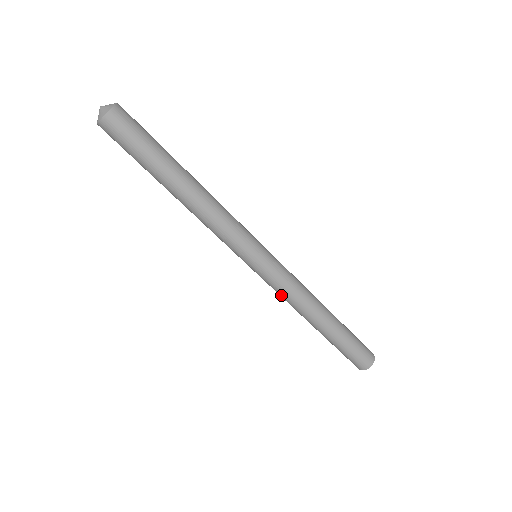
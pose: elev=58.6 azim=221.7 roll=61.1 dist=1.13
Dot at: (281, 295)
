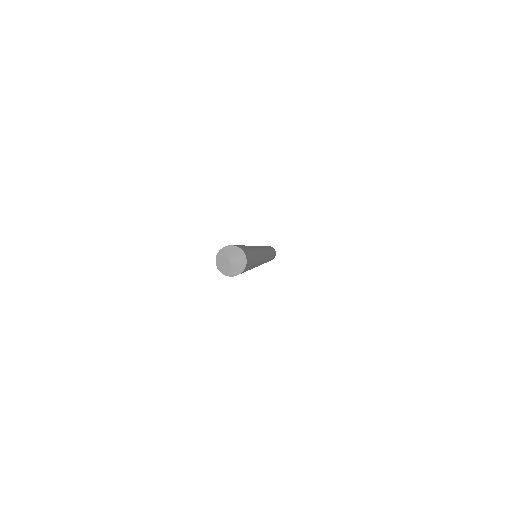
Dot at: occluded
